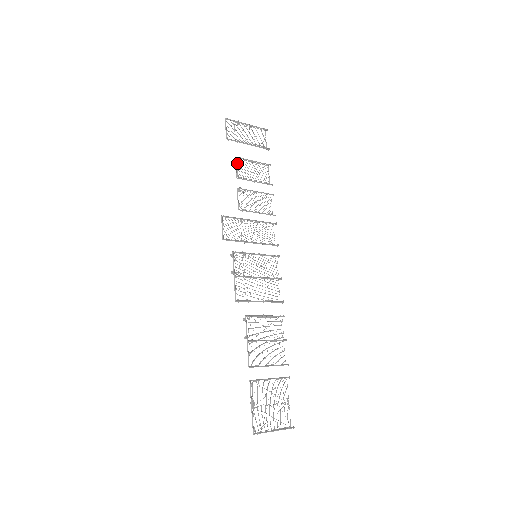
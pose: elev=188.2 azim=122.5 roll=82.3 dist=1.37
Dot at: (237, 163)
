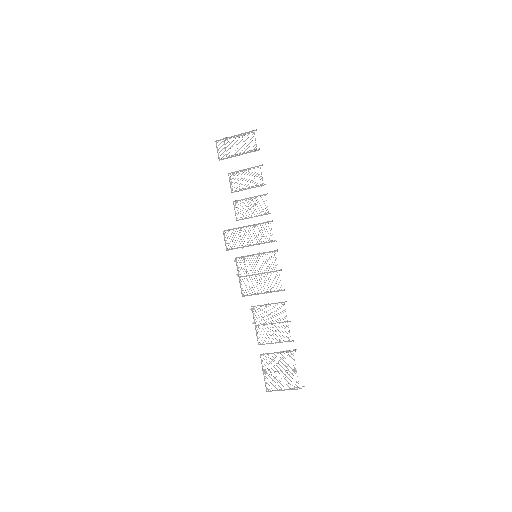
Dot at: (231, 179)
